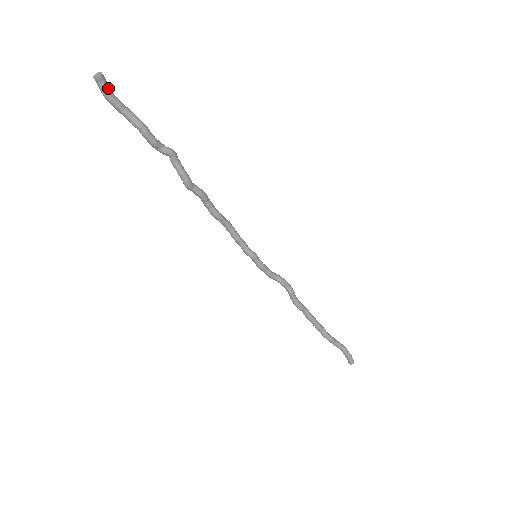
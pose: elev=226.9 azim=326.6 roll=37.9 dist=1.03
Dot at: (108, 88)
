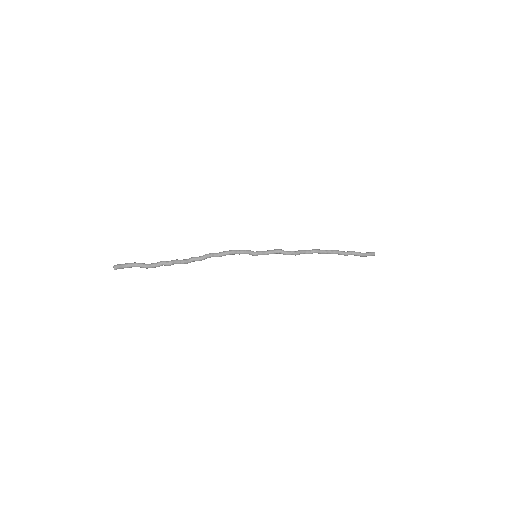
Dot at: (122, 268)
